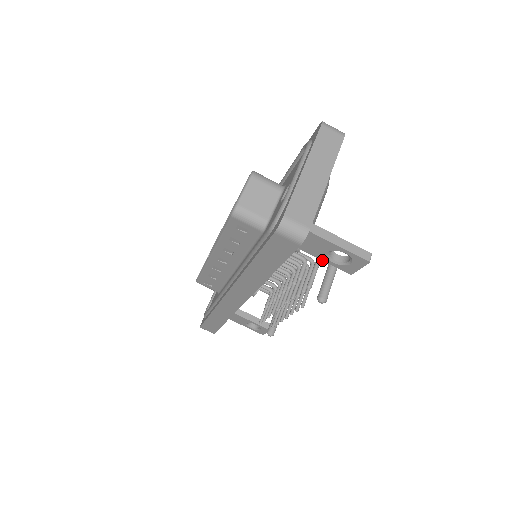
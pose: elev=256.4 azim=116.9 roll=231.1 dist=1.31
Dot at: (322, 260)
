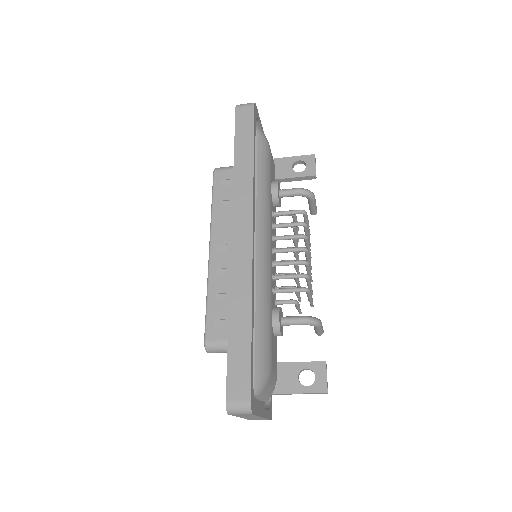
Dot at: occluded
